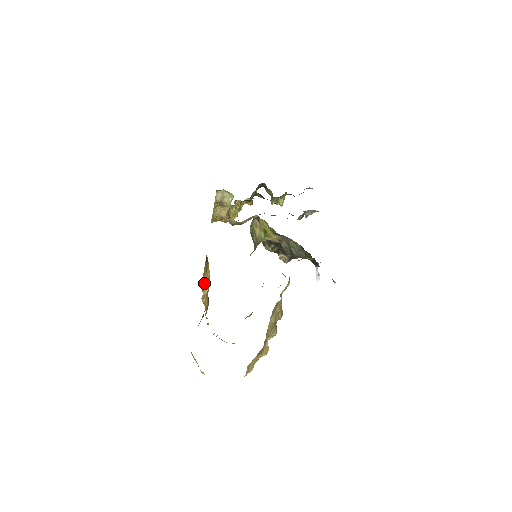
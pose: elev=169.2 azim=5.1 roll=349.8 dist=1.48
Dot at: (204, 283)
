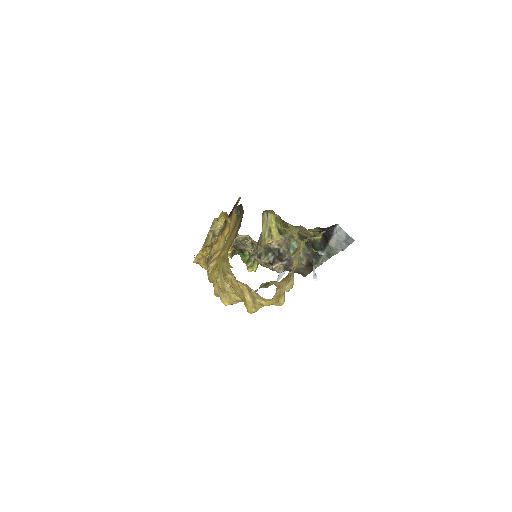
Dot at: (215, 250)
